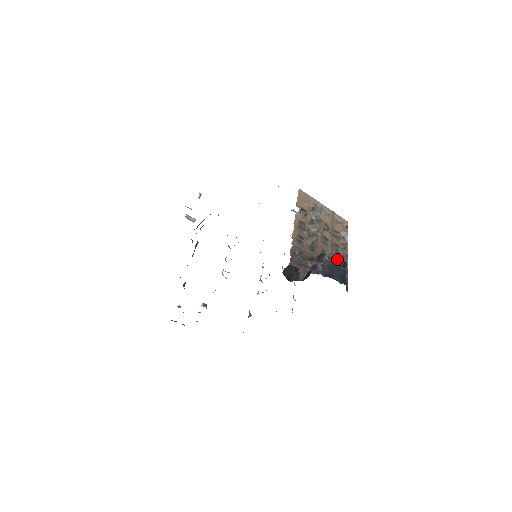
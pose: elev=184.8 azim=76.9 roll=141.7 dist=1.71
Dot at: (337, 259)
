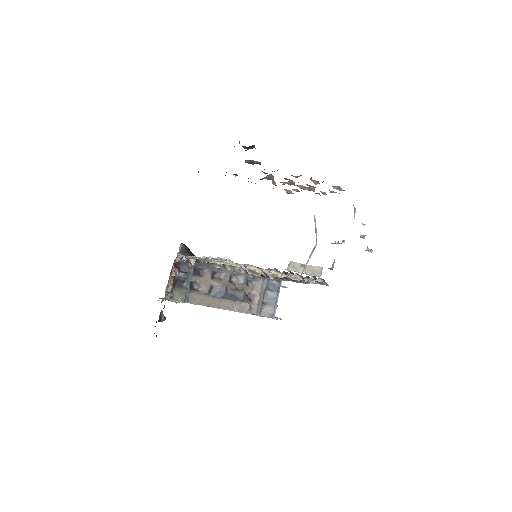
Dot at: occluded
